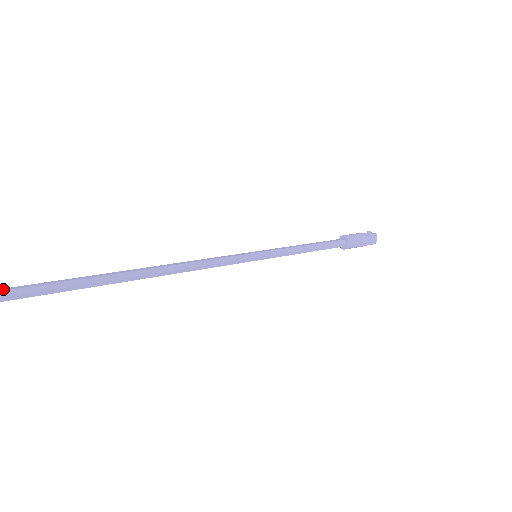
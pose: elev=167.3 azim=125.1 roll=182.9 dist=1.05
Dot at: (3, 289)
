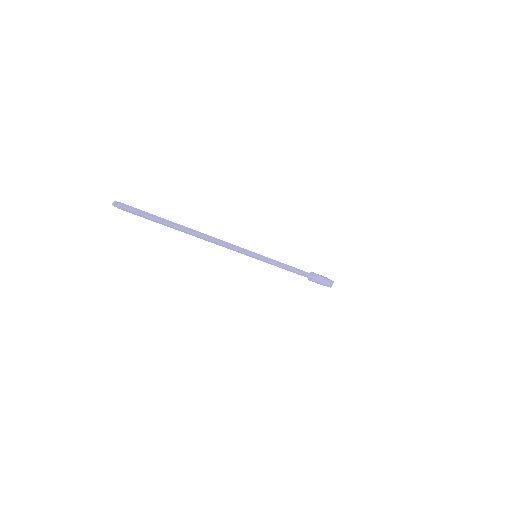
Dot at: (130, 209)
